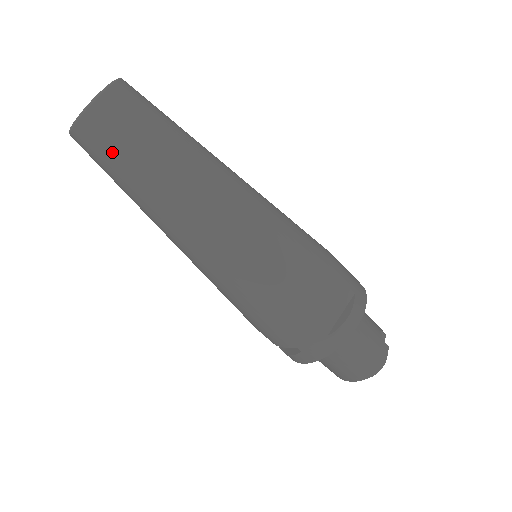
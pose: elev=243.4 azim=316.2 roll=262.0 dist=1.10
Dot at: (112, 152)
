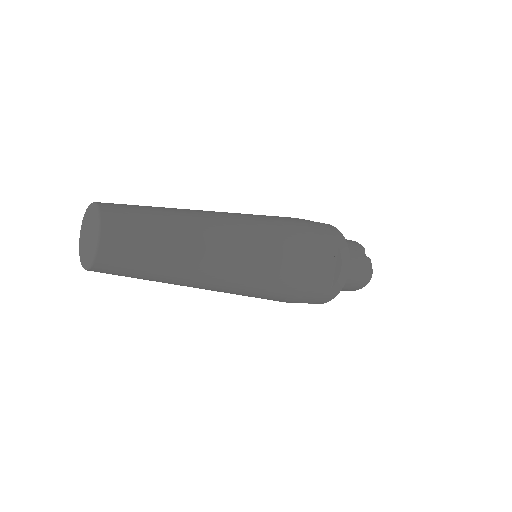
Dot at: (131, 270)
